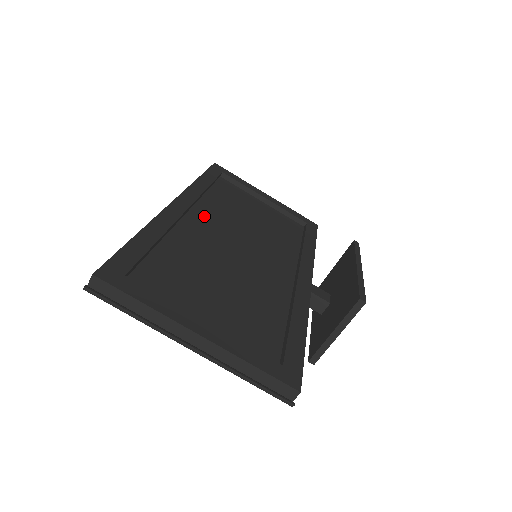
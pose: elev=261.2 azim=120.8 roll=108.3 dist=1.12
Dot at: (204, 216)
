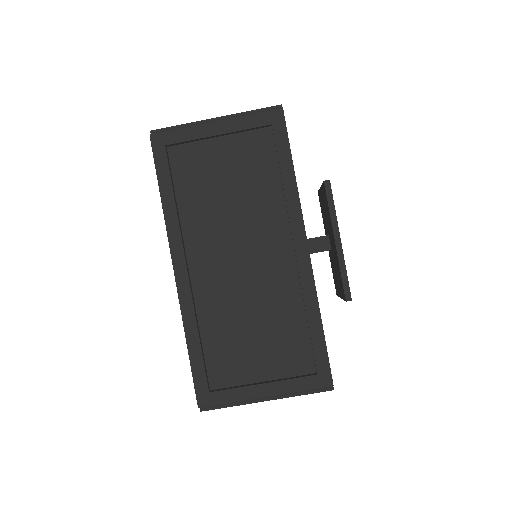
Dot at: (199, 252)
